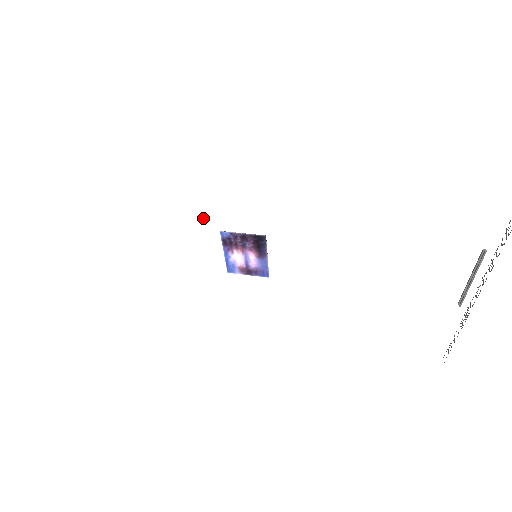
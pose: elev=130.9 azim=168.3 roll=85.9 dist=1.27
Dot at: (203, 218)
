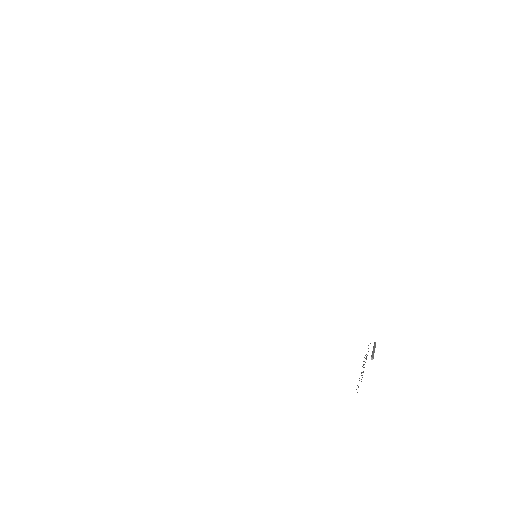
Dot at: (217, 236)
